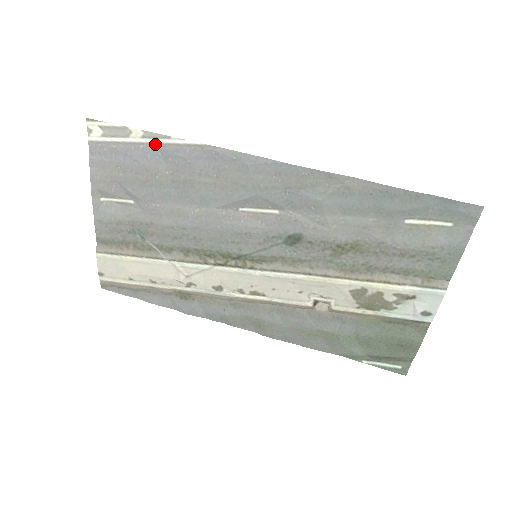
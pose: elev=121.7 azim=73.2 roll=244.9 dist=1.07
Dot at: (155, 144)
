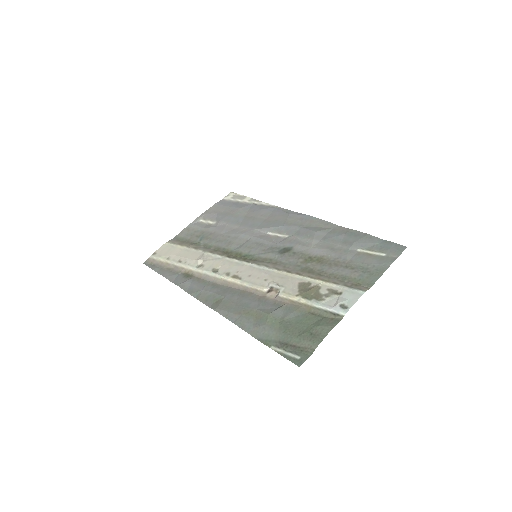
Dot at: (252, 203)
